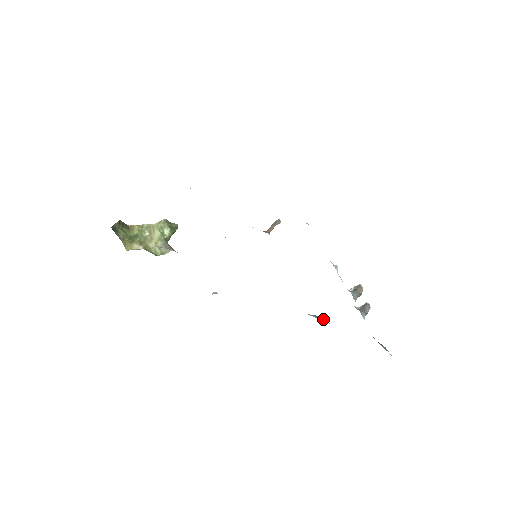
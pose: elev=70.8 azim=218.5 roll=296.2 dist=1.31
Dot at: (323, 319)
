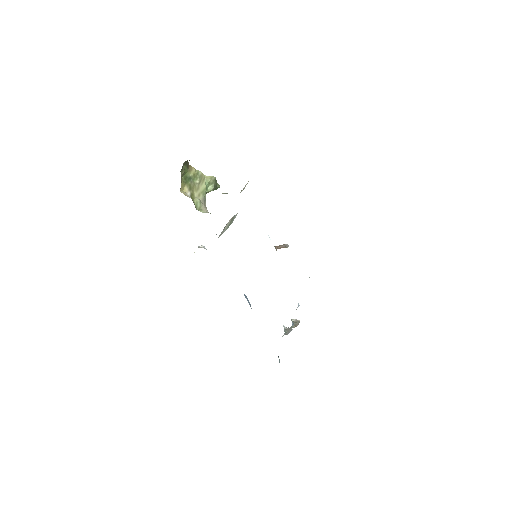
Dot at: (250, 304)
